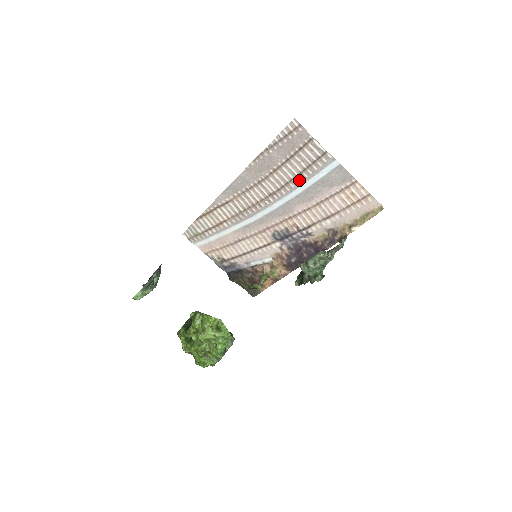
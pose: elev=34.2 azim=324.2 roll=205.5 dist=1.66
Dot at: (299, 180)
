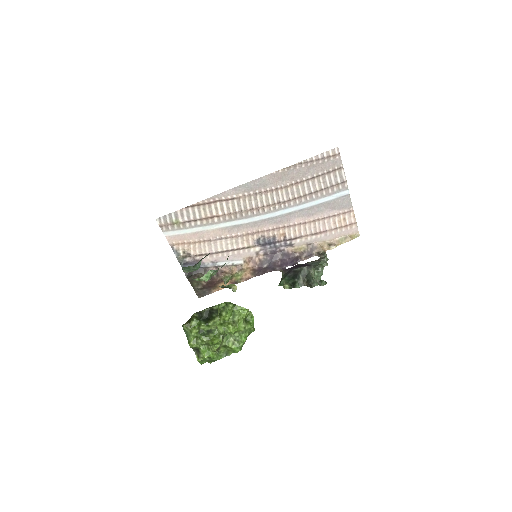
Dot at: (311, 197)
